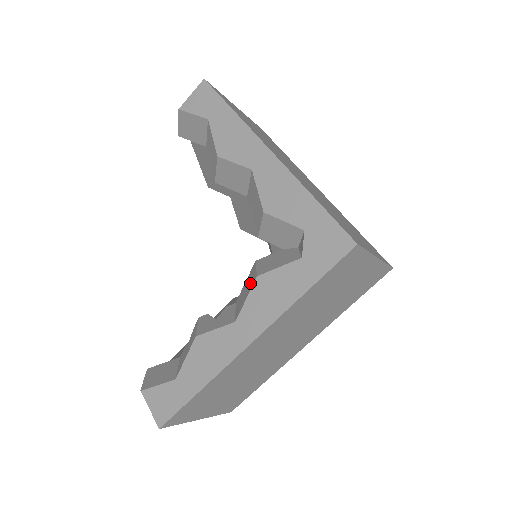
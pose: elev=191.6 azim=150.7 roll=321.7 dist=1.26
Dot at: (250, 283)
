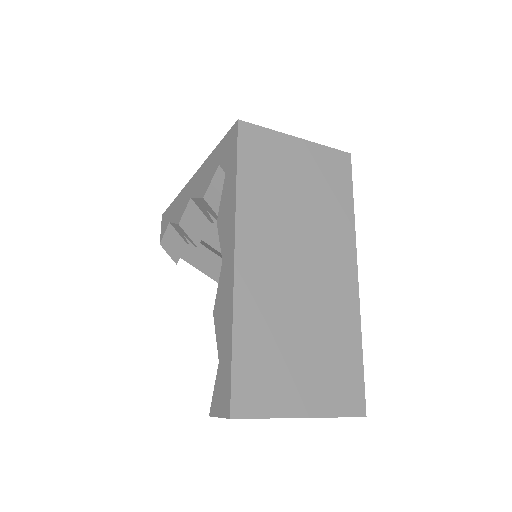
Dot at: occluded
